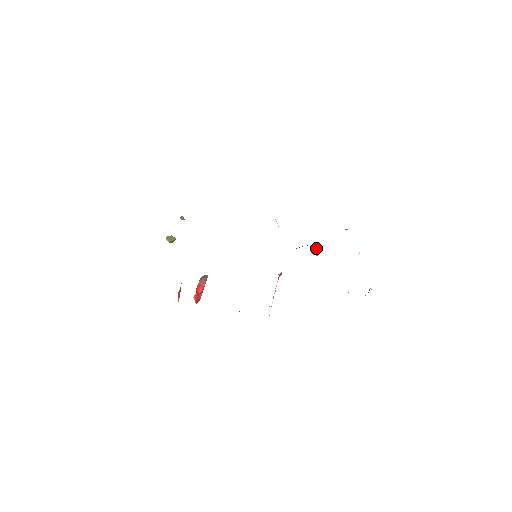
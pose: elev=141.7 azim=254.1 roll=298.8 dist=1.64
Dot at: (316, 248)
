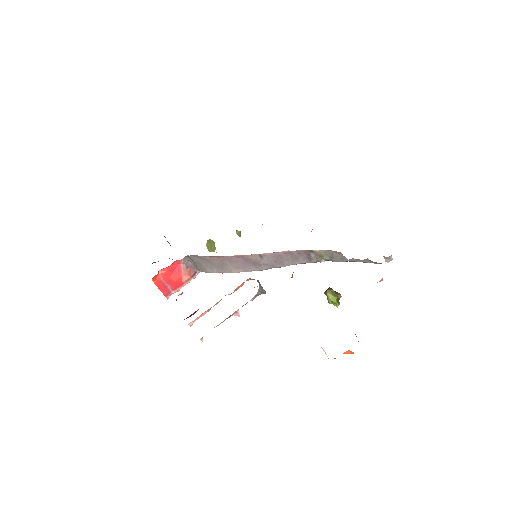
Dot at: (336, 292)
